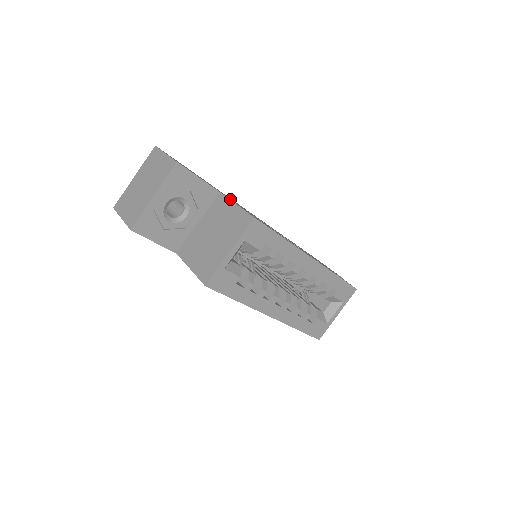
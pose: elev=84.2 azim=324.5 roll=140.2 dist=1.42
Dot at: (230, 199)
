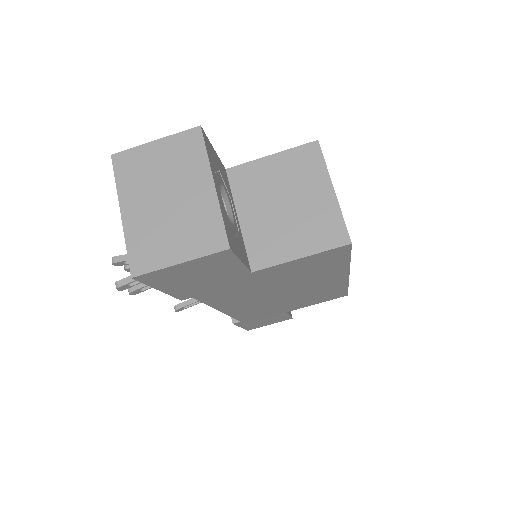
Dot at: occluded
